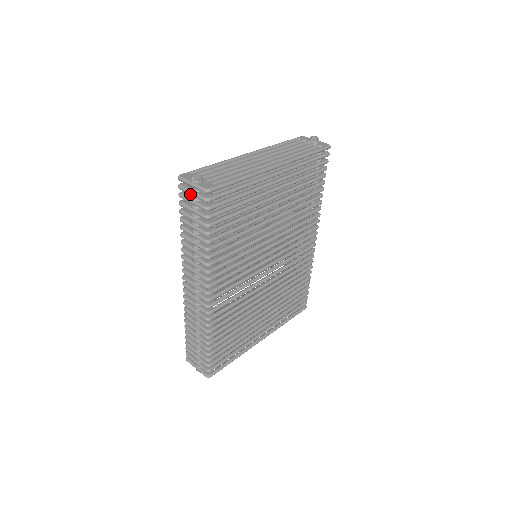
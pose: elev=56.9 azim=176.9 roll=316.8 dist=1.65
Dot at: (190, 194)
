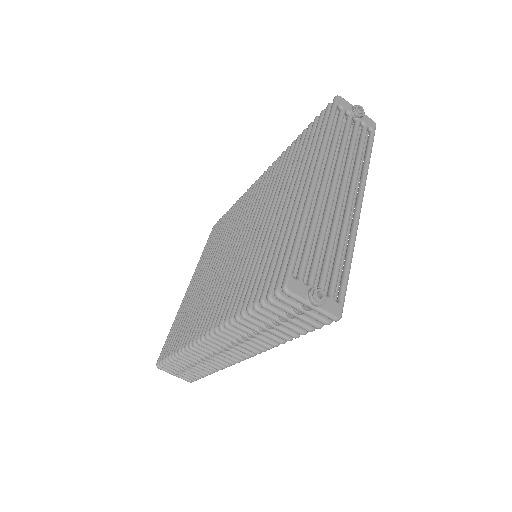
Dot at: (299, 311)
